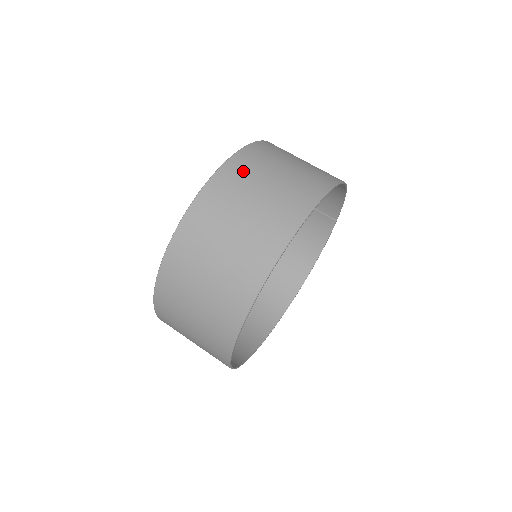
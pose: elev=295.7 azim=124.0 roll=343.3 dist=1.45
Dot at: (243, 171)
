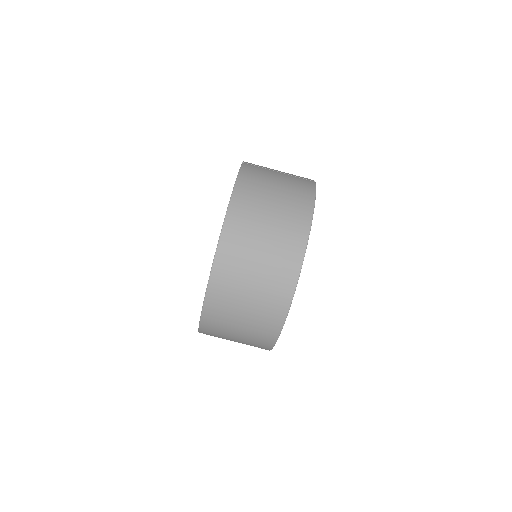
Dot at: (223, 297)
